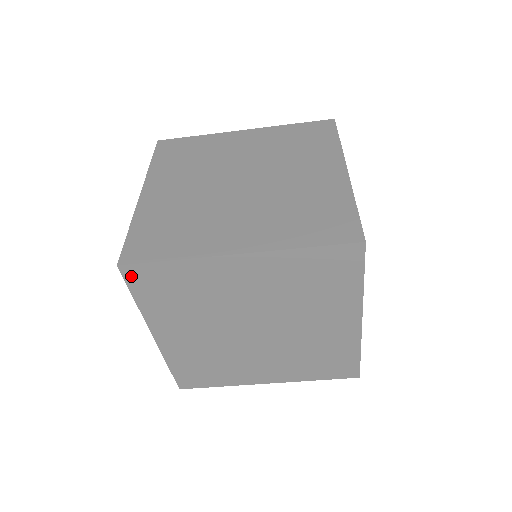
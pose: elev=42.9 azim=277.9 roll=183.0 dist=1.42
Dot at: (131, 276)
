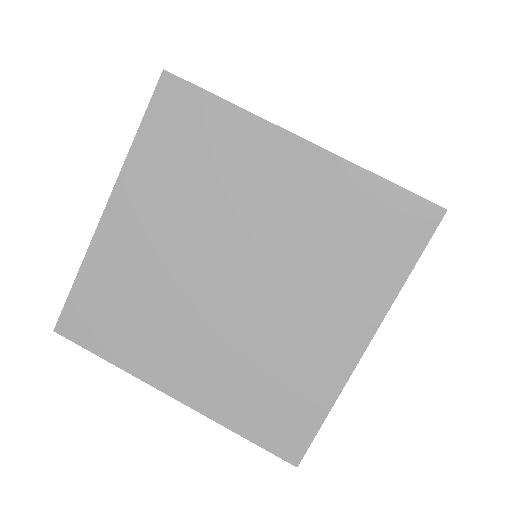
Dot at: (73, 331)
